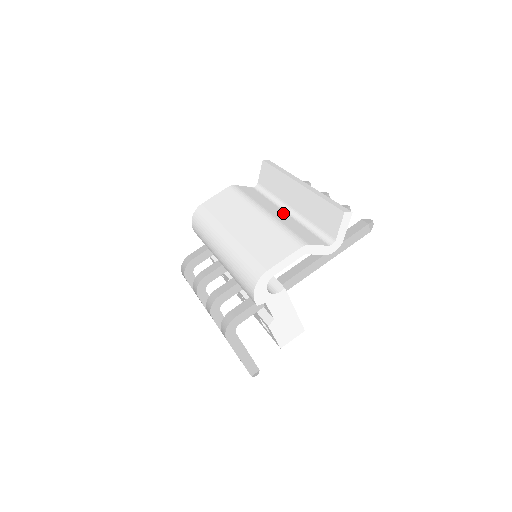
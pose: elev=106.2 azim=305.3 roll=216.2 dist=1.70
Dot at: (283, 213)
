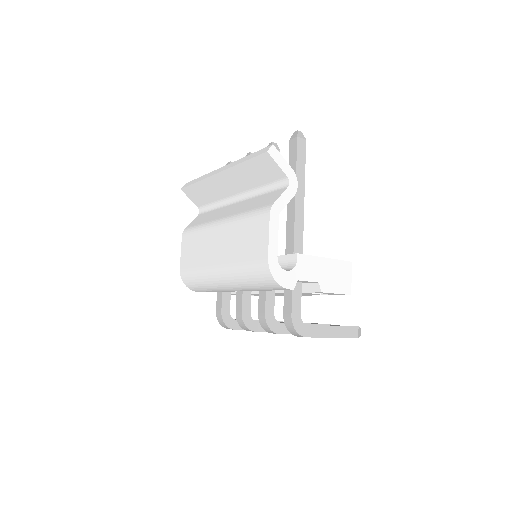
Dot at: (235, 206)
